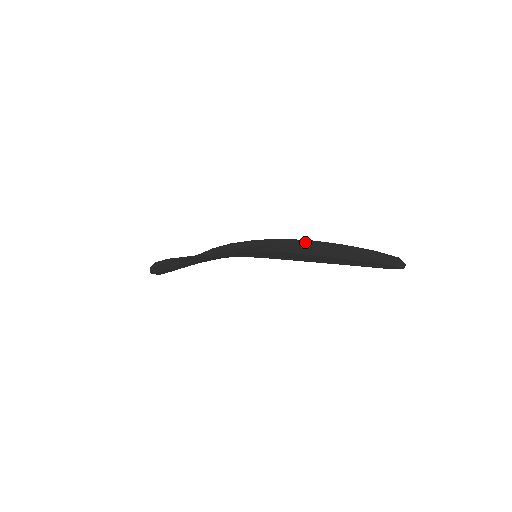
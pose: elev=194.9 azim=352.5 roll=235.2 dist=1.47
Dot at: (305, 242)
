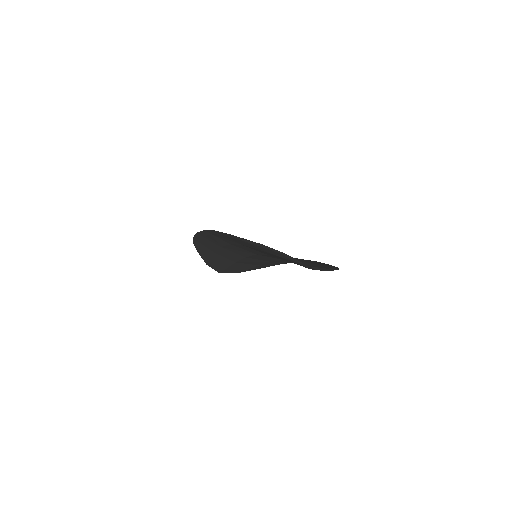
Dot at: (310, 260)
